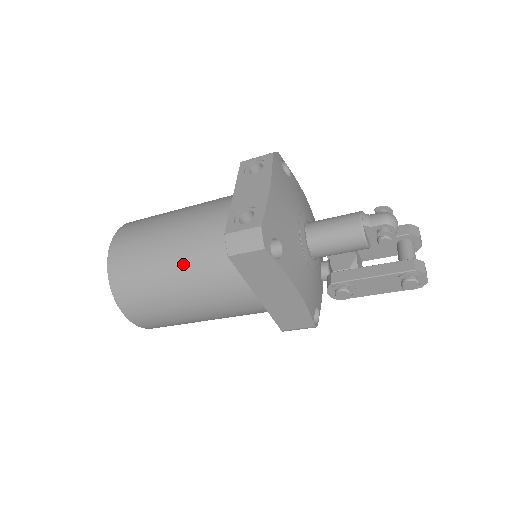
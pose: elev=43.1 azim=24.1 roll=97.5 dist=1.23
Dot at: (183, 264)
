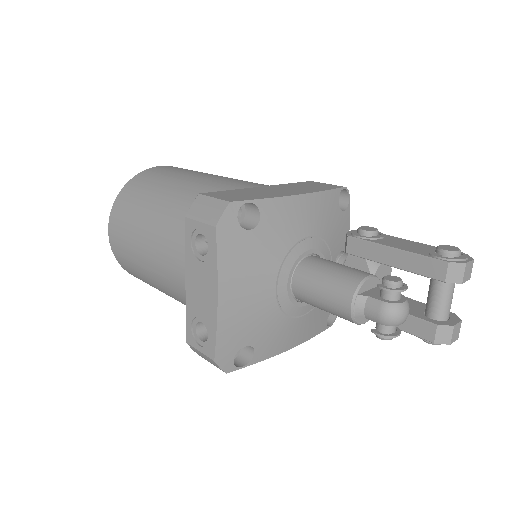
Dot at: (175, 298)
